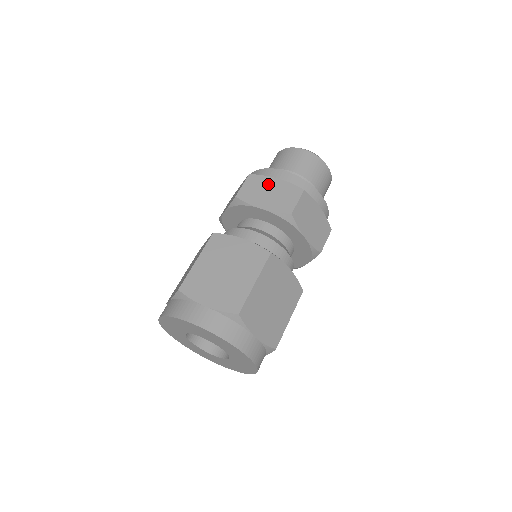
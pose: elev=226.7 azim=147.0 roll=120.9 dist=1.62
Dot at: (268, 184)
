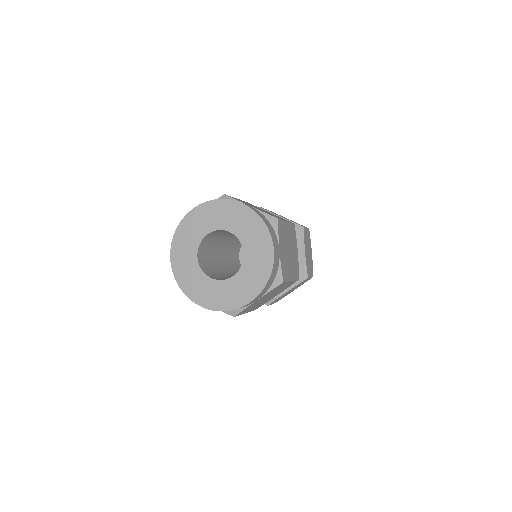
Dot at: occluded
